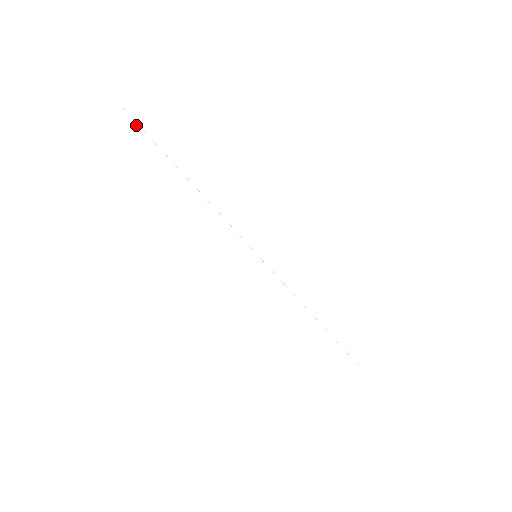
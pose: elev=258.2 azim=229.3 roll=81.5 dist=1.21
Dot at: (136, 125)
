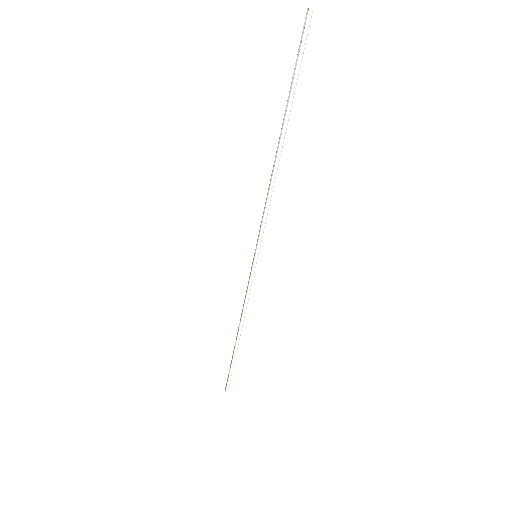
Dot at: (304, 42)
